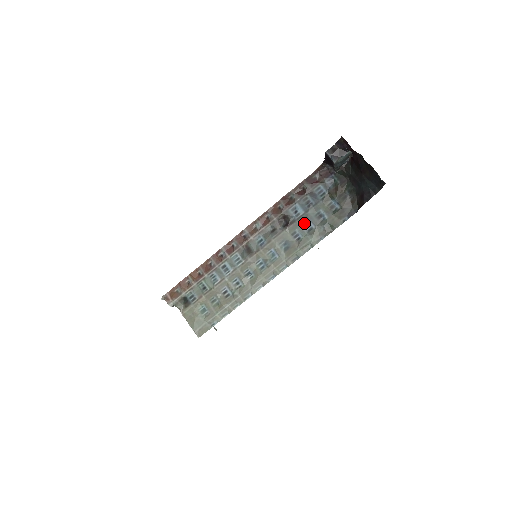
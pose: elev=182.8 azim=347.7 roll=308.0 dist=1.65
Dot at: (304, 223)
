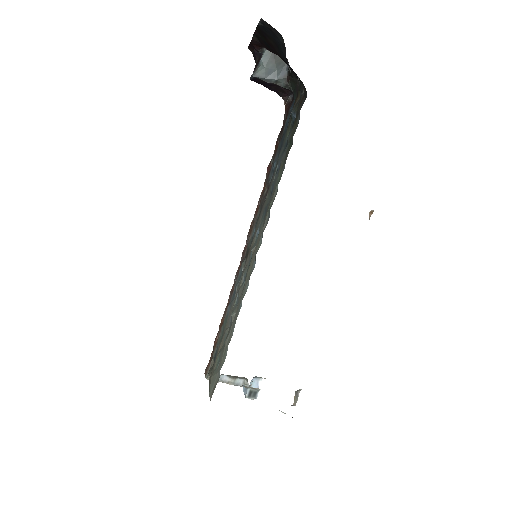
Dot at: (276, 171)
